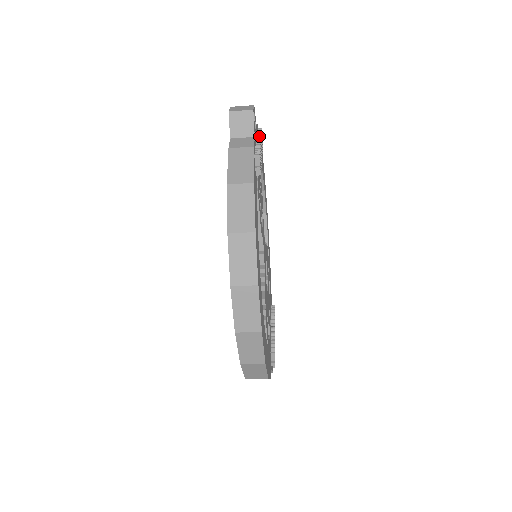
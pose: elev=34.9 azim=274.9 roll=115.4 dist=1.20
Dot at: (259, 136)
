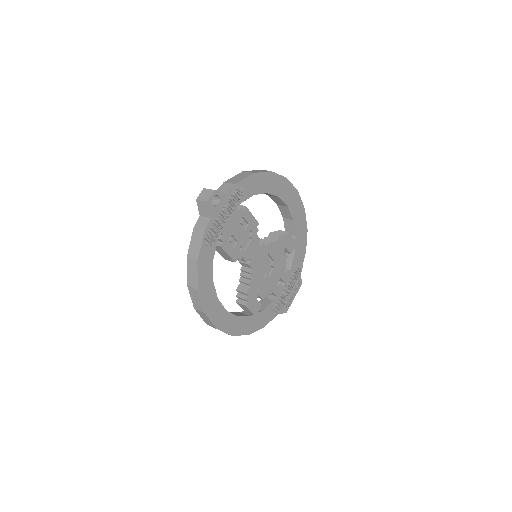
Dot at: (226, 204)
